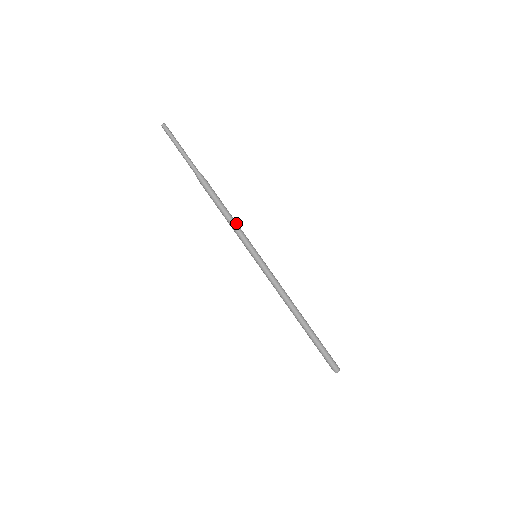
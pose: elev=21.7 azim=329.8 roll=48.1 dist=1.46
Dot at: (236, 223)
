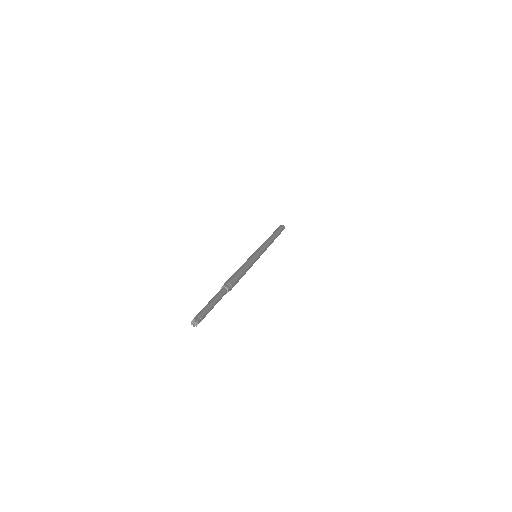
Dot at: (249, 267)
